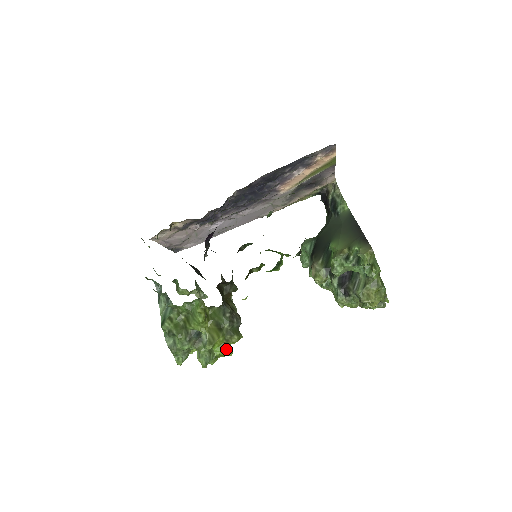
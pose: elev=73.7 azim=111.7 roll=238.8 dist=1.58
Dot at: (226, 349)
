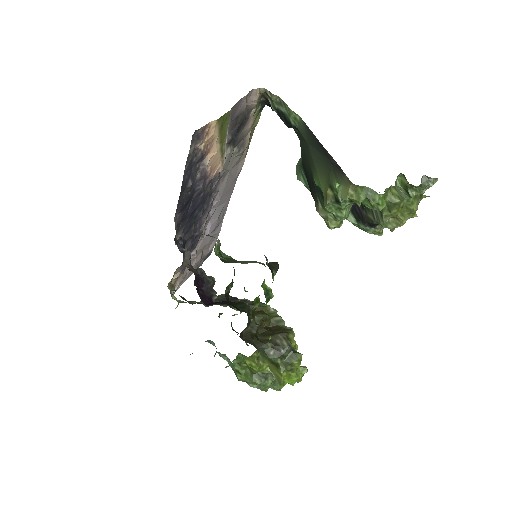
Dot at: (297, 375)
